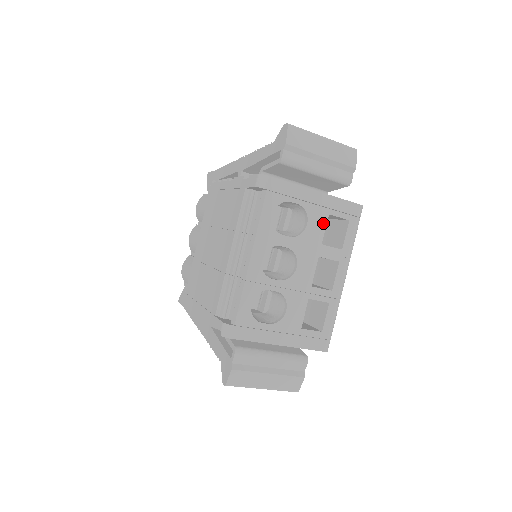
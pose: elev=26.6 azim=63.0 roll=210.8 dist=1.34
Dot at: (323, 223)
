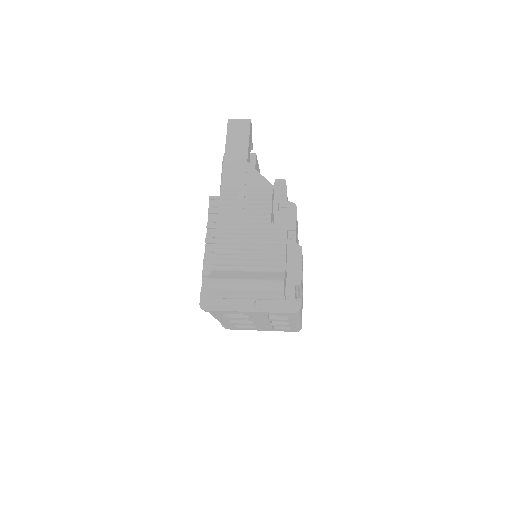
Dot at: (264, 316)
